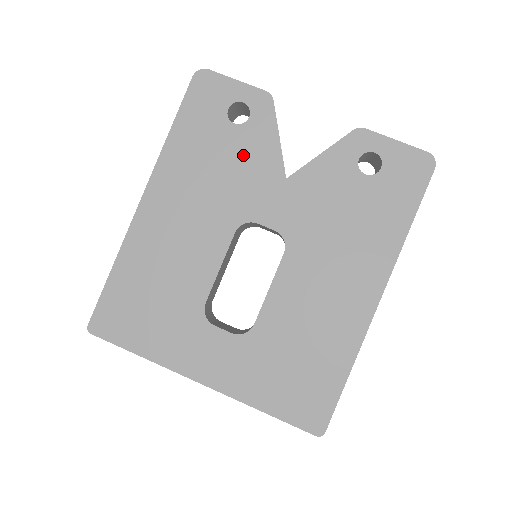
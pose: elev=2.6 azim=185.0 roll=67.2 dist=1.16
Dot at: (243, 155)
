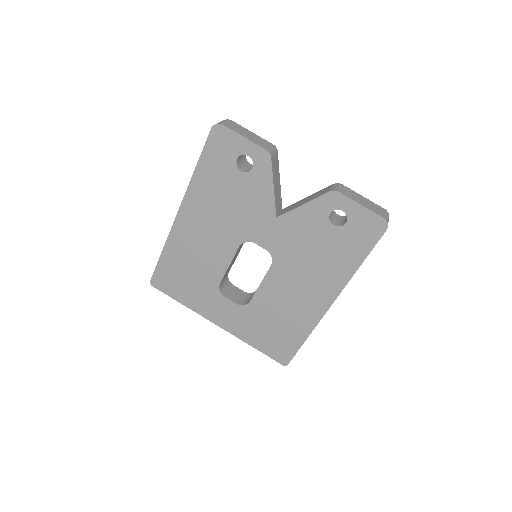
Dot at: (247, 195)
